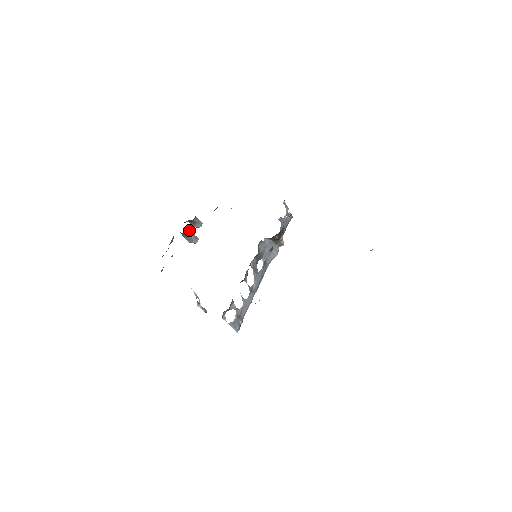
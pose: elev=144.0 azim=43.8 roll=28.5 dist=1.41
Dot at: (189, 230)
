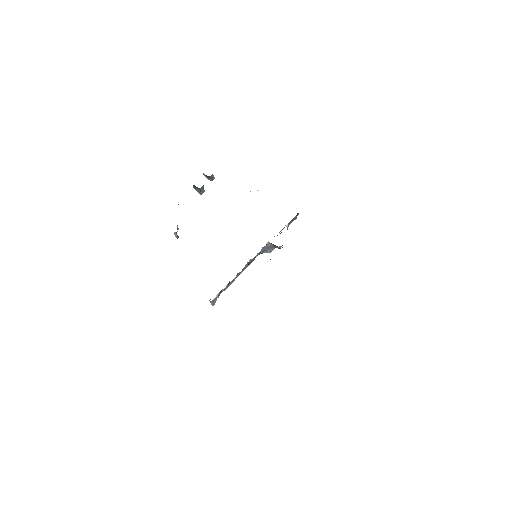
Dot at: occluded
